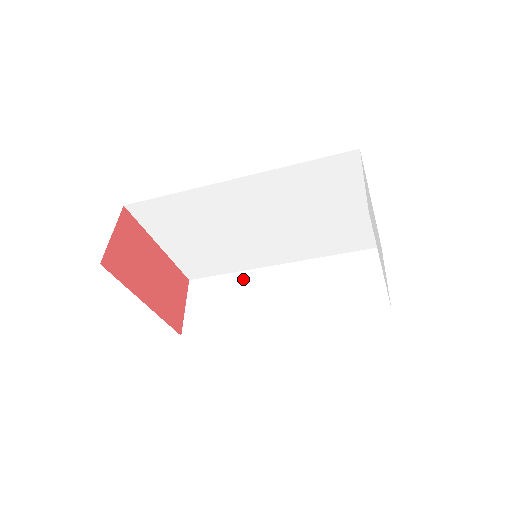
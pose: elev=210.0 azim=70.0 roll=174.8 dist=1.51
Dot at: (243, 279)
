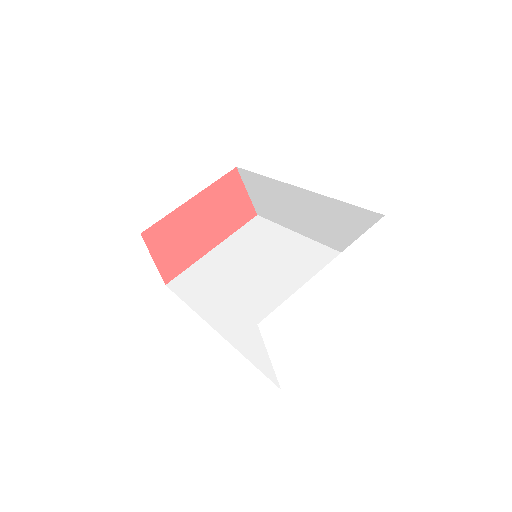
Dot at: (274, 187)
